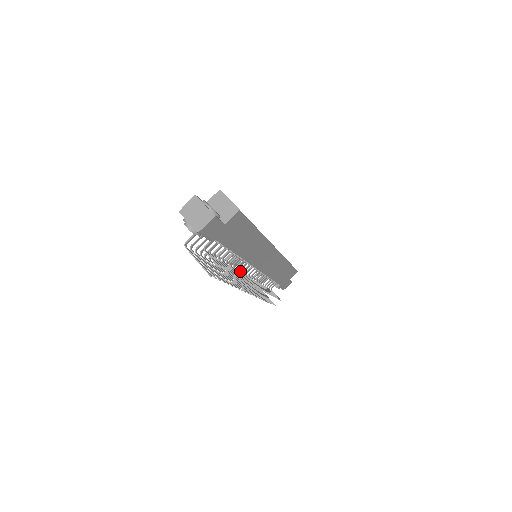
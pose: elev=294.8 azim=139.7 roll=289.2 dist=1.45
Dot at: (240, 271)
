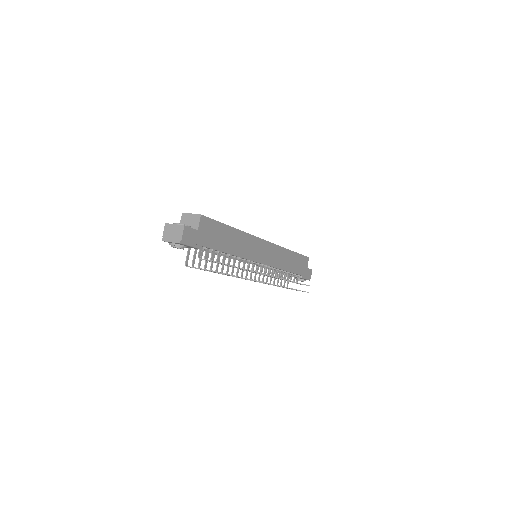
Dot at: occluded
